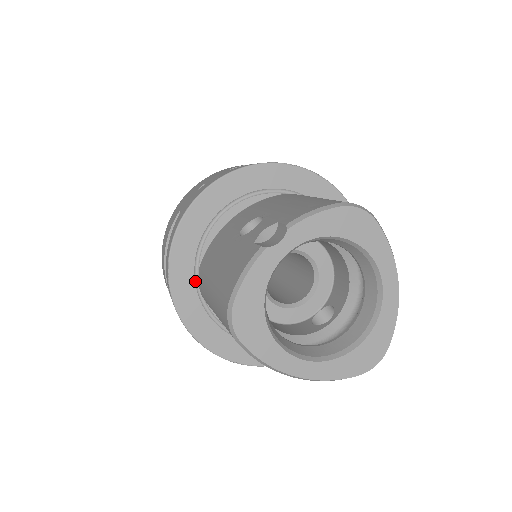
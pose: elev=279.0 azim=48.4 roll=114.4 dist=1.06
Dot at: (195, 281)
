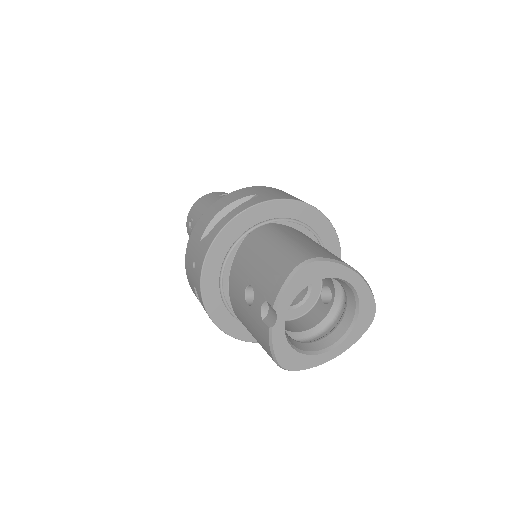
Dot at: (238, 320)
